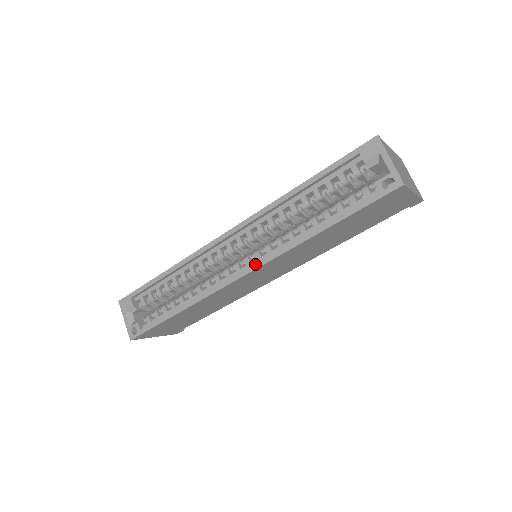
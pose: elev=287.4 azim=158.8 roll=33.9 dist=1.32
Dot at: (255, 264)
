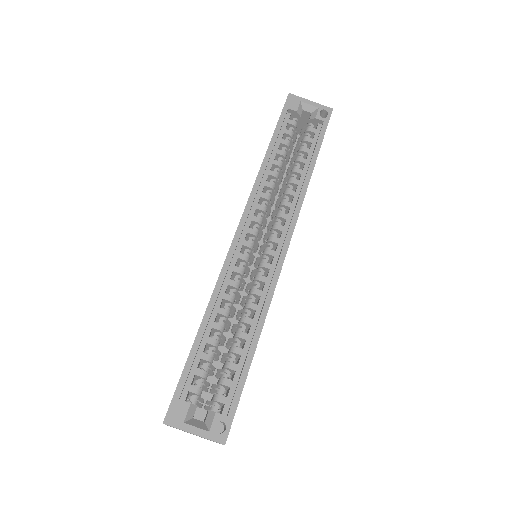
Dot at: (289, 231)
